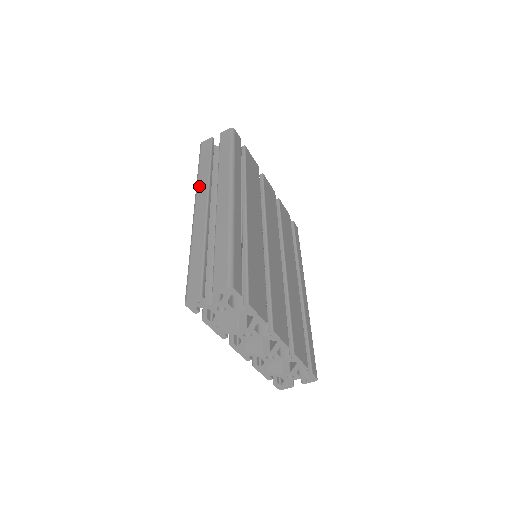
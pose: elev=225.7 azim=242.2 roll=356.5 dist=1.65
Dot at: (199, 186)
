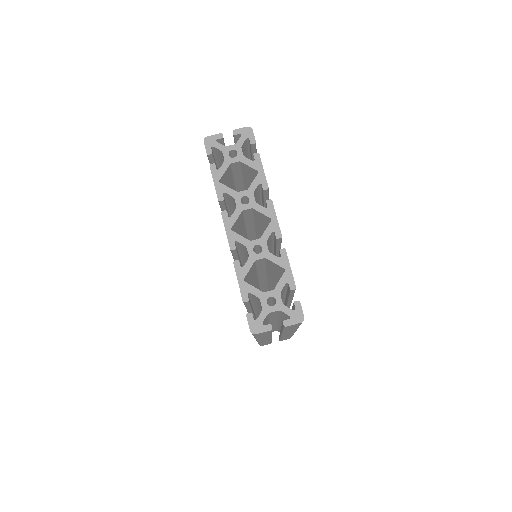
Dot at: occluded
